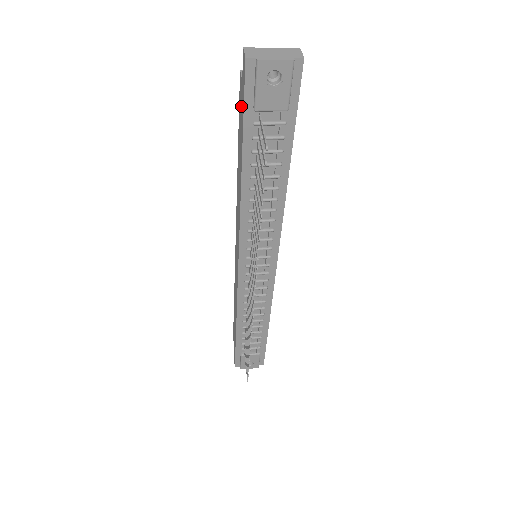
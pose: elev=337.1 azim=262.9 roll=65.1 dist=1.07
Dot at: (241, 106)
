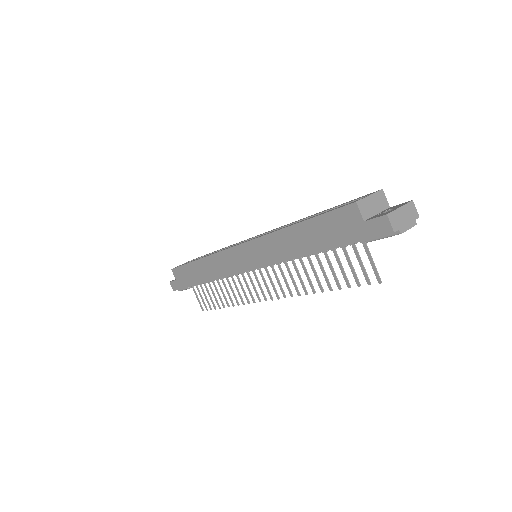
Dot at: (347, 227)
